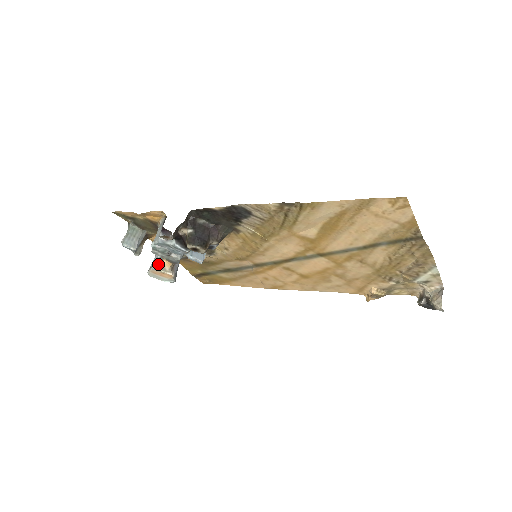
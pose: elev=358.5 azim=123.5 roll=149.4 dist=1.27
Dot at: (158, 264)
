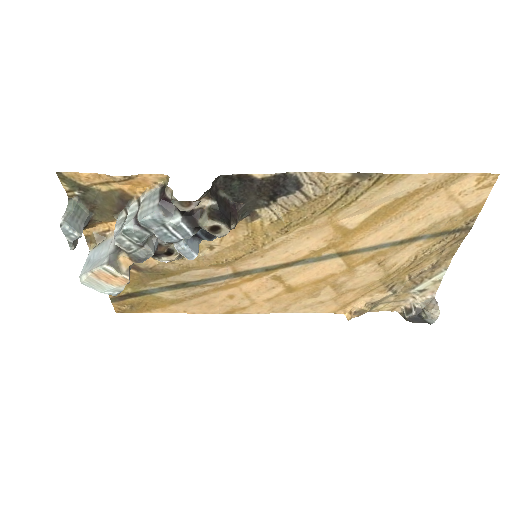
Dot at: (112, 261)
